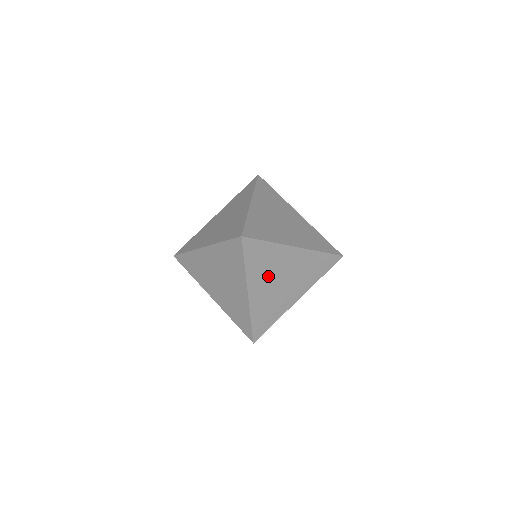
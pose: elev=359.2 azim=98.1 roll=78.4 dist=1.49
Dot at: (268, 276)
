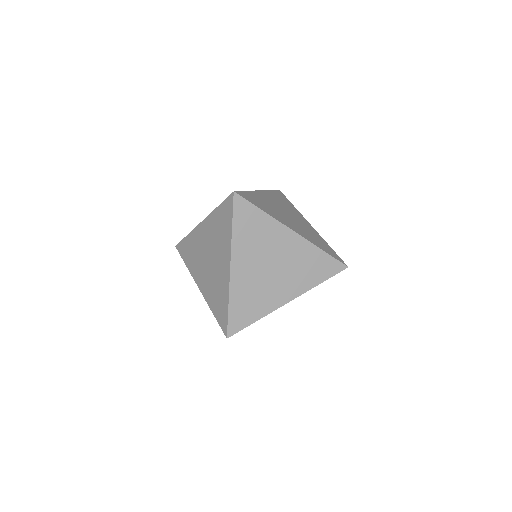
Dot at: occluded
